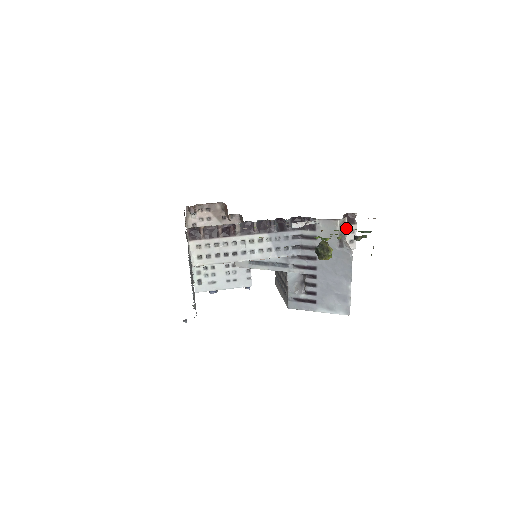
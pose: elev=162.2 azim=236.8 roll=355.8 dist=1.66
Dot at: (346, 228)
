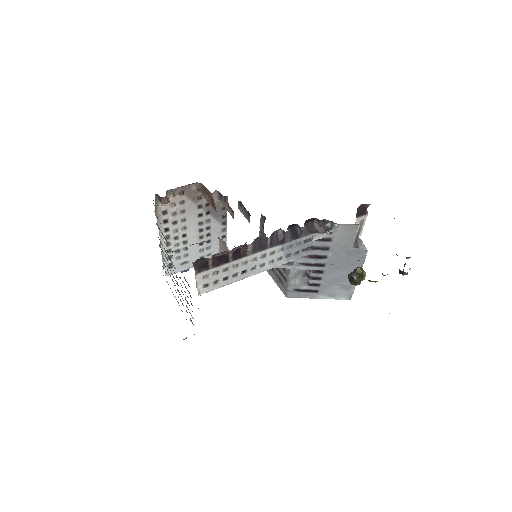
Dot at: occluded
